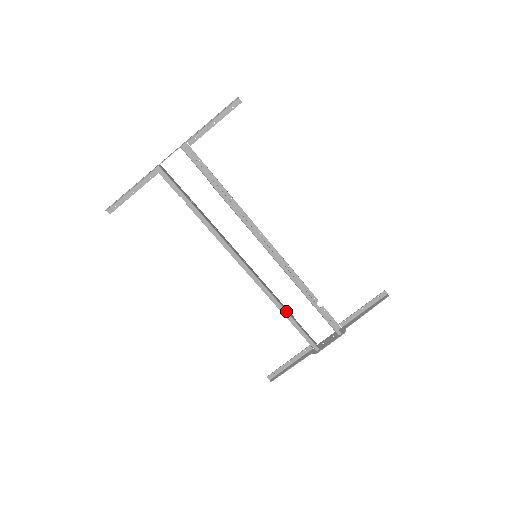
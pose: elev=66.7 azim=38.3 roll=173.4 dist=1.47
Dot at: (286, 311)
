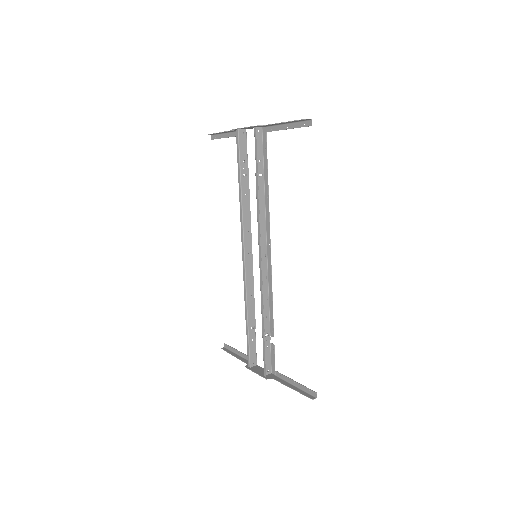
Dot at: (247, 315)
